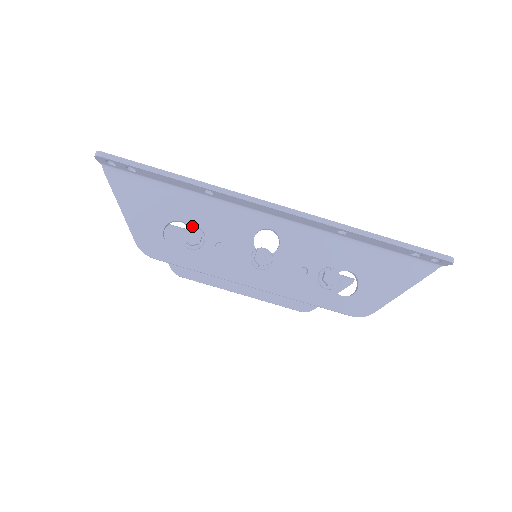
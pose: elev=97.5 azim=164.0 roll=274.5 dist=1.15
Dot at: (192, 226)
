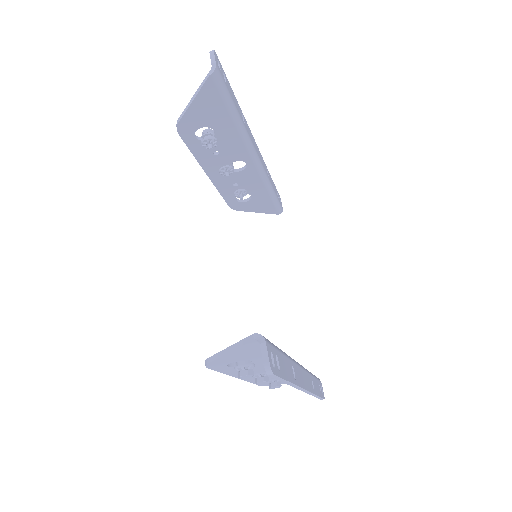
Dot at: (254, 363)
